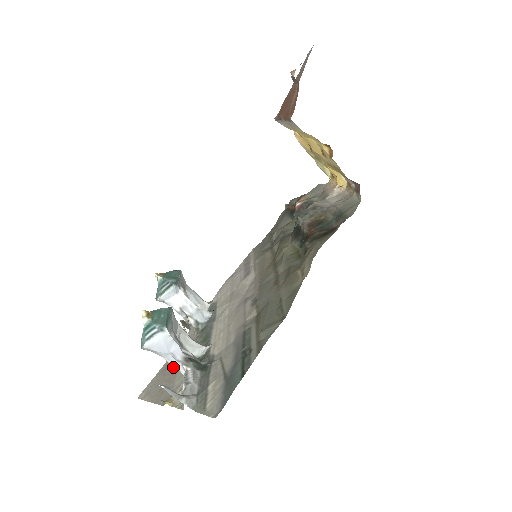
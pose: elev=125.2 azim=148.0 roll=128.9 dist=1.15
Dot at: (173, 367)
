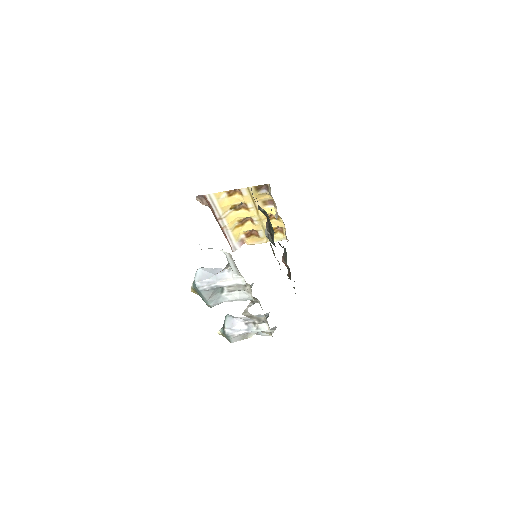
Dot at: occluded
